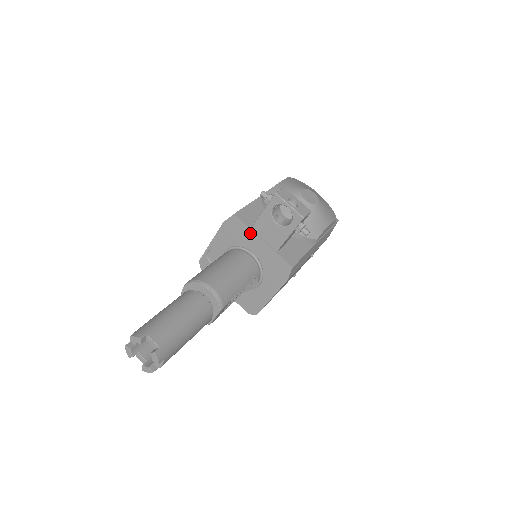
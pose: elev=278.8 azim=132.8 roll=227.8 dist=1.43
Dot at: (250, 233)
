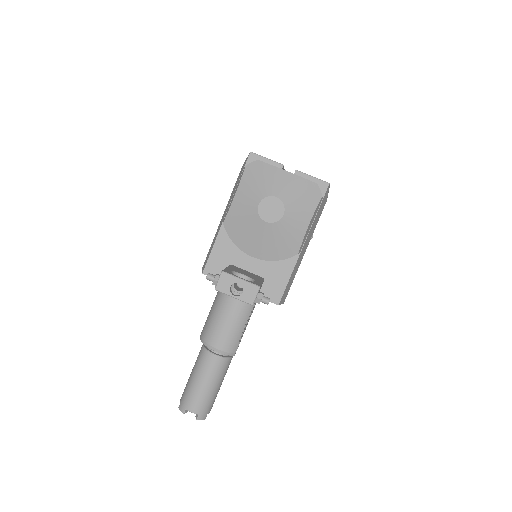
Dot at: occluded
